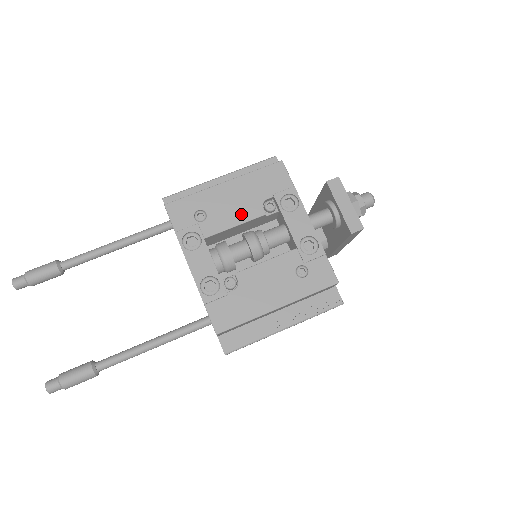
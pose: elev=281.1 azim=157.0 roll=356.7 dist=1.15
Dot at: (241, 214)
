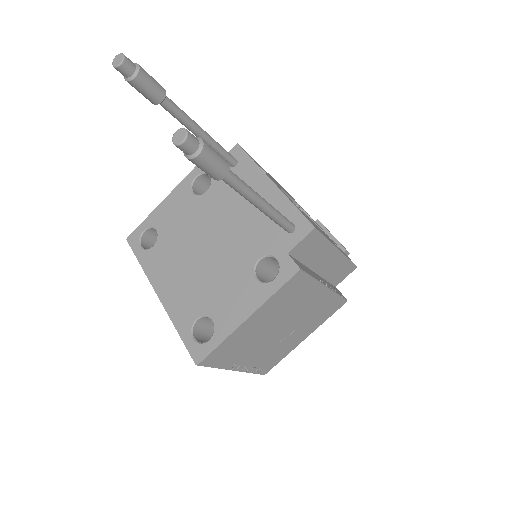
Dot at: occluded
